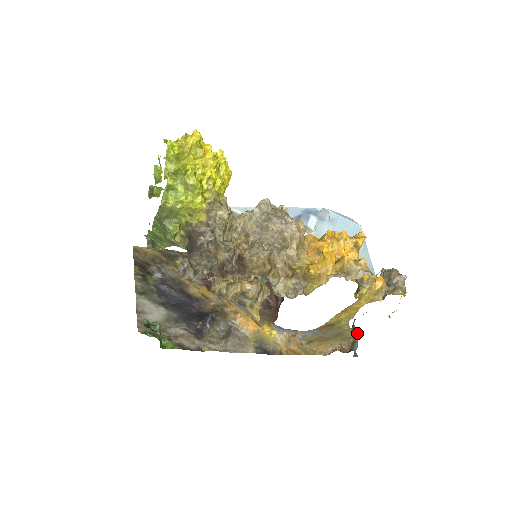
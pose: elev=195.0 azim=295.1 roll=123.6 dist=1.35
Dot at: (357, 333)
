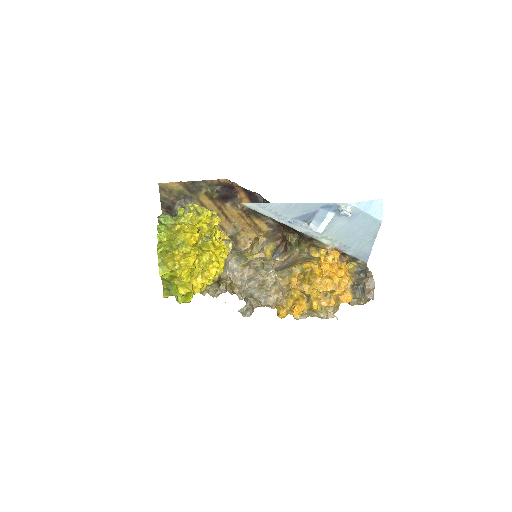
Dot at: occluded
